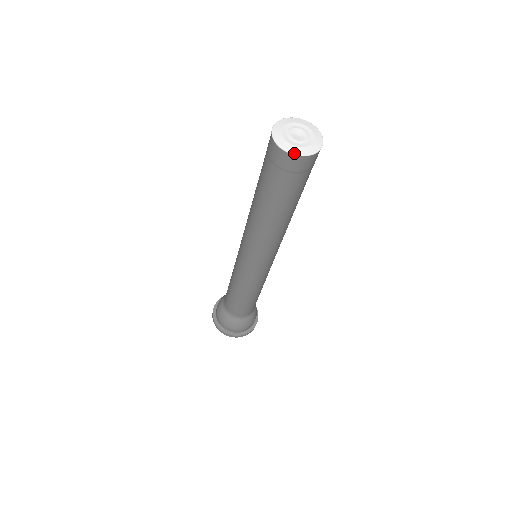
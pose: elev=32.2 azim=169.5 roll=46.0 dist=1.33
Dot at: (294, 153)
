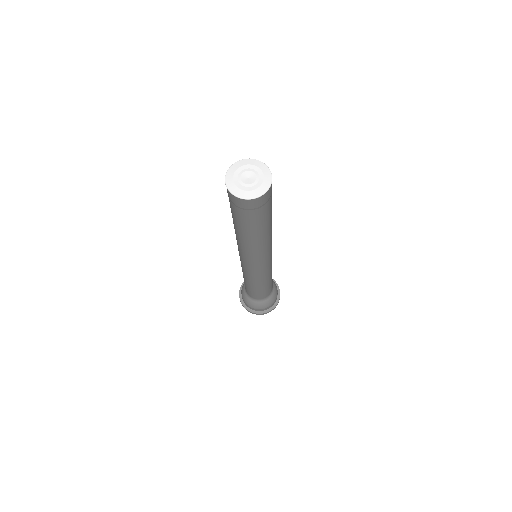
Dot at: (259, 196)
